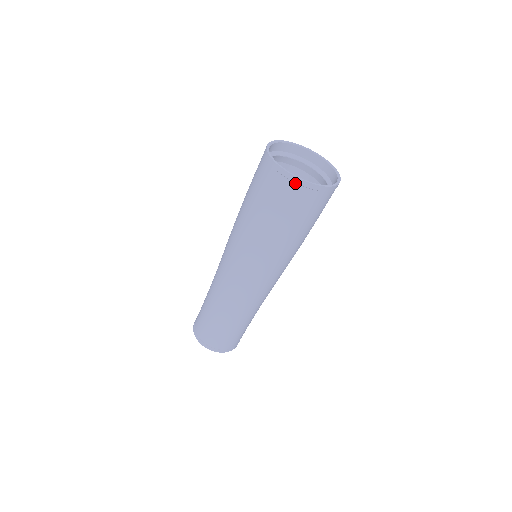
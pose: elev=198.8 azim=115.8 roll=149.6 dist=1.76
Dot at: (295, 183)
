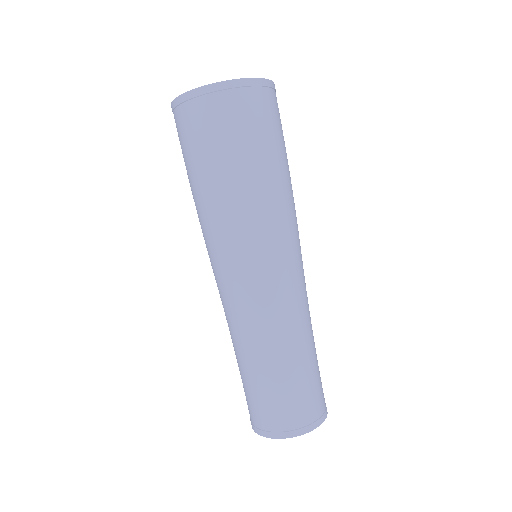
Dot at: (187, 102)
